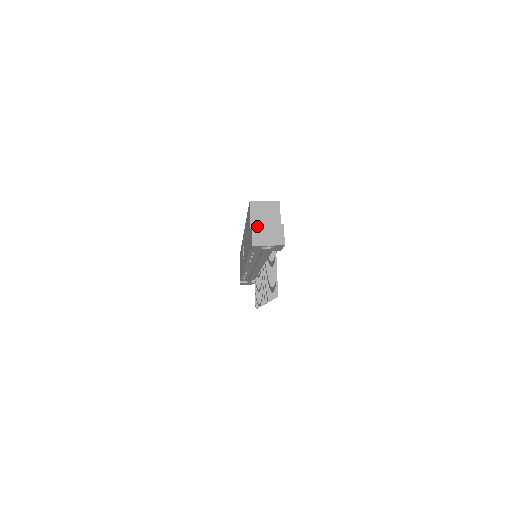
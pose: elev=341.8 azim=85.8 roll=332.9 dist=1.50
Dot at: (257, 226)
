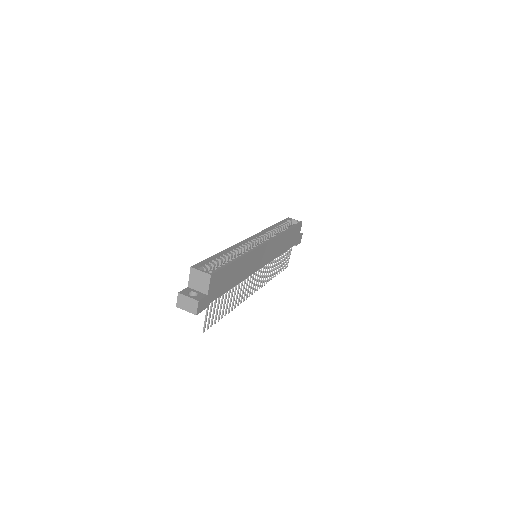
Dot at: (181, 295)
